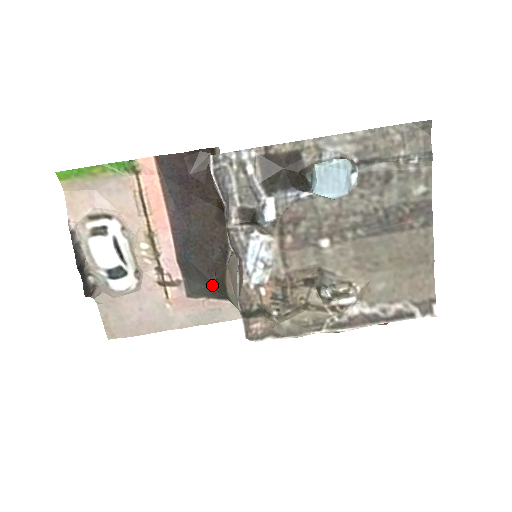
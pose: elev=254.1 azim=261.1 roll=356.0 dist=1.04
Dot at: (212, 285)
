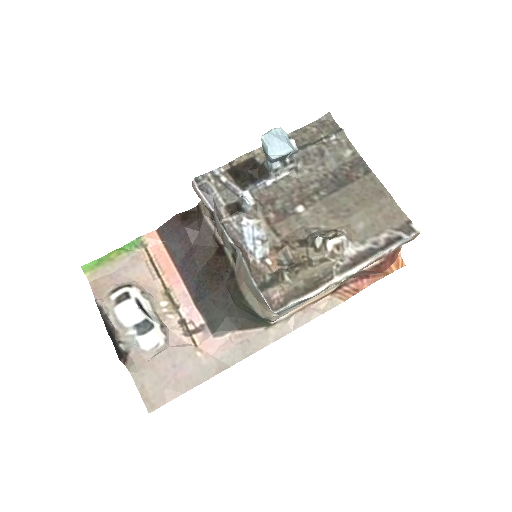
Dot at: (231, 307)
